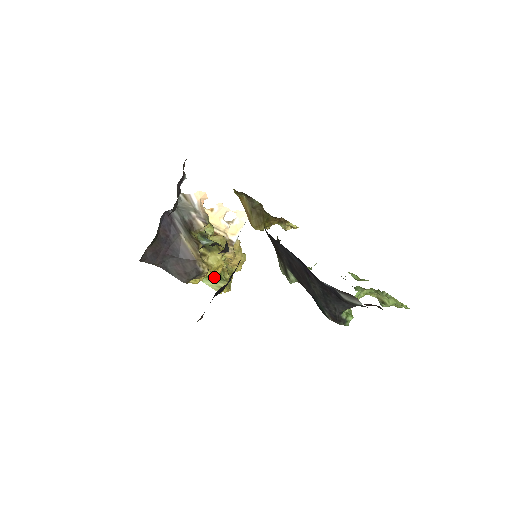
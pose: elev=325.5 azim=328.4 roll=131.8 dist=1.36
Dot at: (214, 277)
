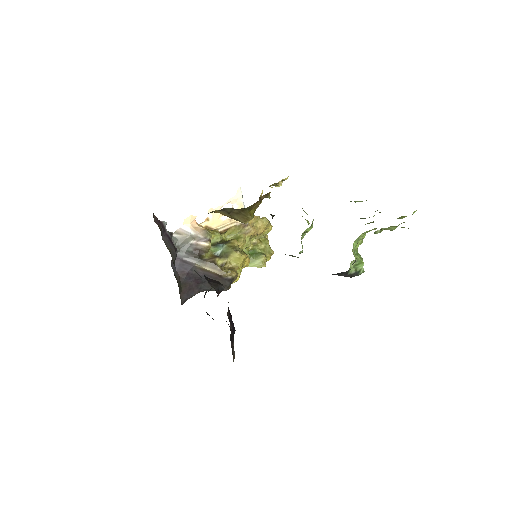
Dot at: (251, 257)
